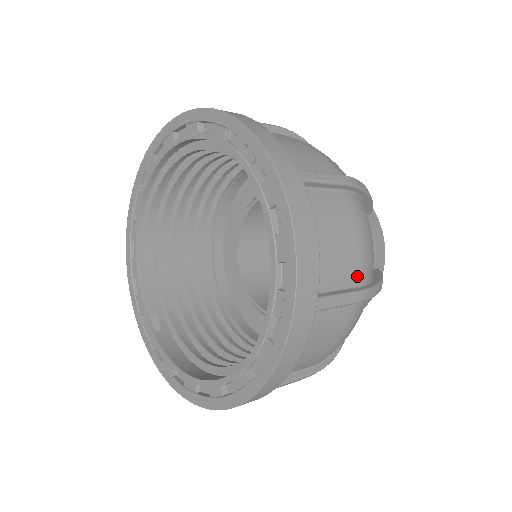
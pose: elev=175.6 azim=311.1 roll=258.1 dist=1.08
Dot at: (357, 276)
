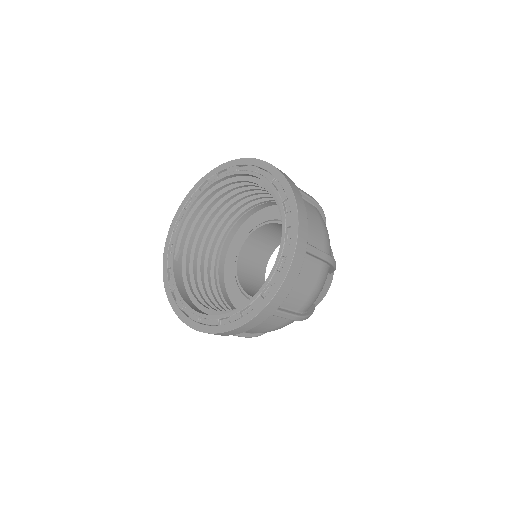
Dot at: (301, 307)
